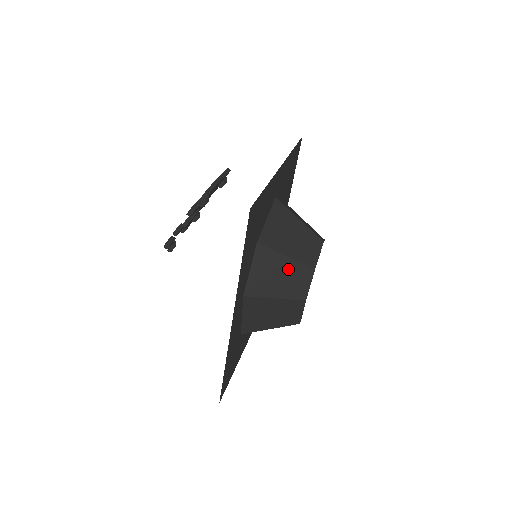
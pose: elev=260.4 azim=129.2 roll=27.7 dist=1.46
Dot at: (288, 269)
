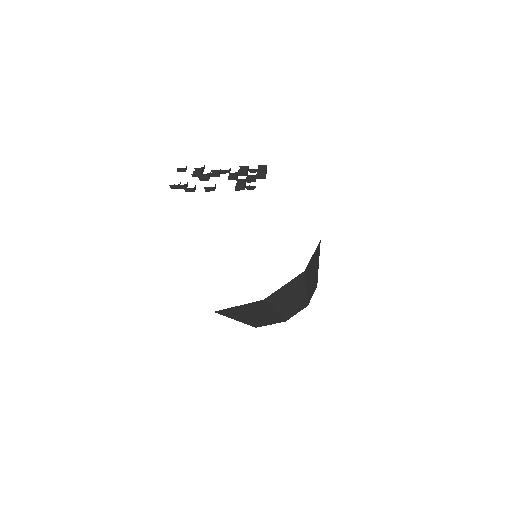
Dot at: (299, 297)
